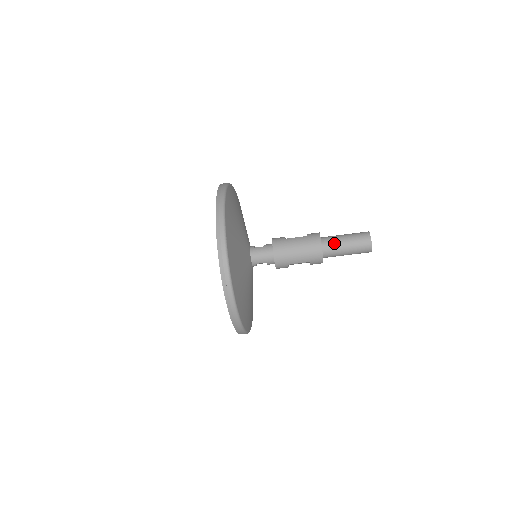
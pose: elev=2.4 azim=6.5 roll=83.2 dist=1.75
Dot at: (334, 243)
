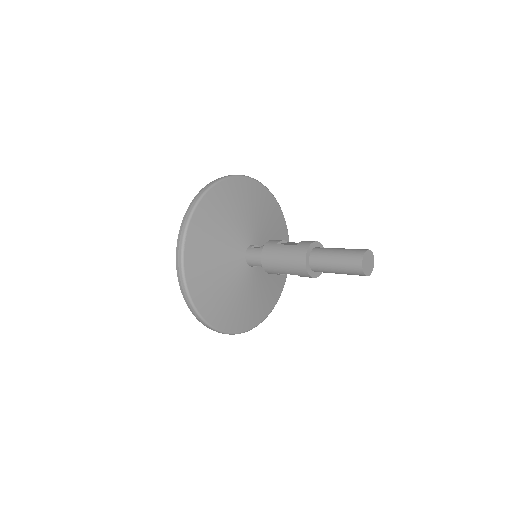
Dot at: (322, 259)
